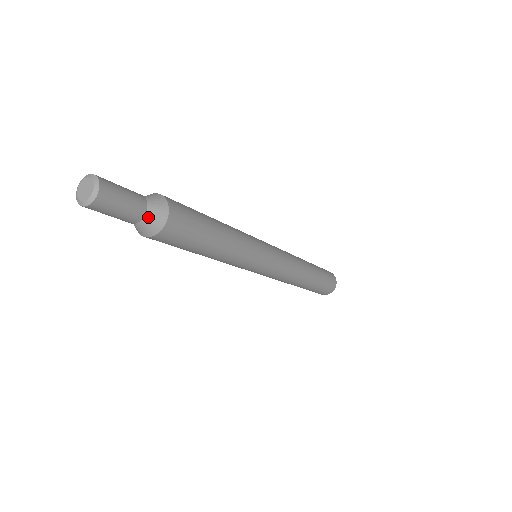
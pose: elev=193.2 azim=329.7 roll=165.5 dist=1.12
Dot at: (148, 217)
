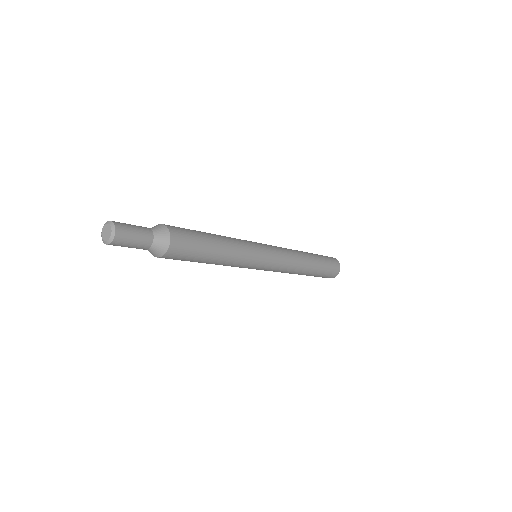
Dot at: (150, 249)
